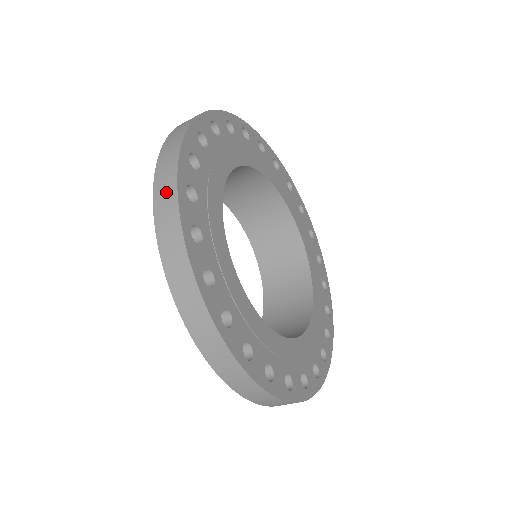
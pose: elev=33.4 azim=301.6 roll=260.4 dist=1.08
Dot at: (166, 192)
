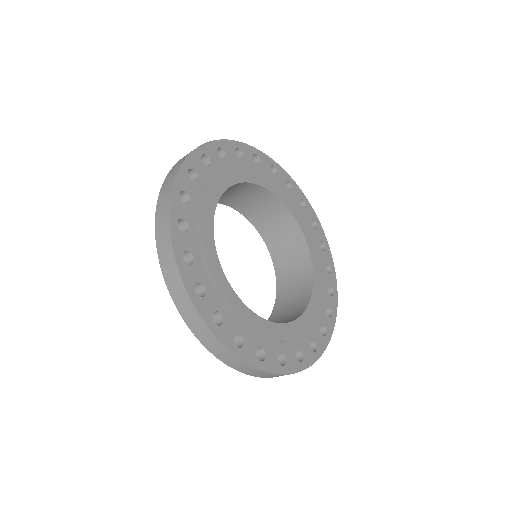
Dot at: (169, 265)
